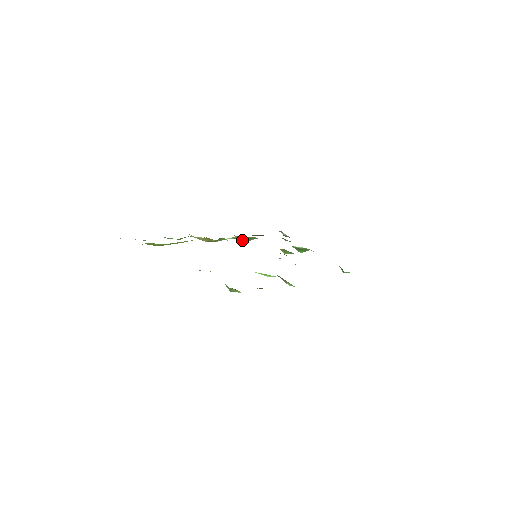
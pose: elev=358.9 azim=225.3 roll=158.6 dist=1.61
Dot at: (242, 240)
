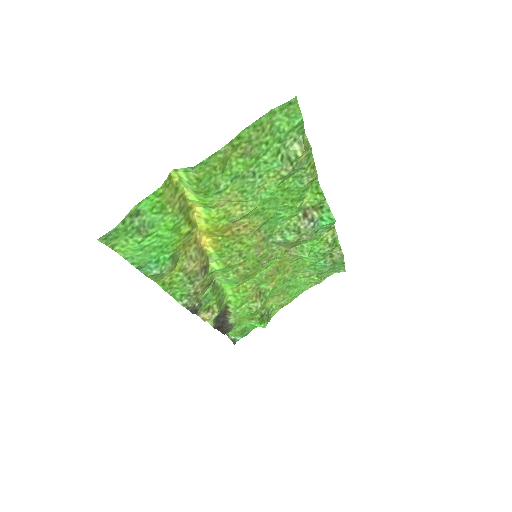
Dot at: (213, 314)
